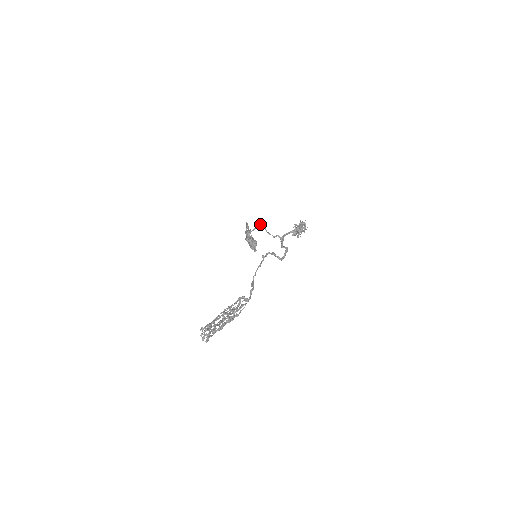
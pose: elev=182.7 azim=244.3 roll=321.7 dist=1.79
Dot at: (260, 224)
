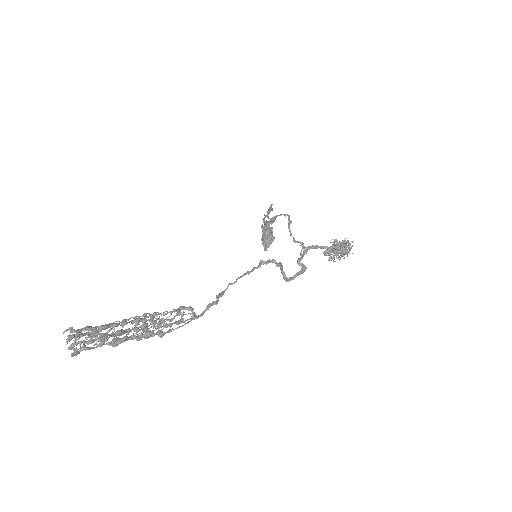
Dot at: (286, 214)
